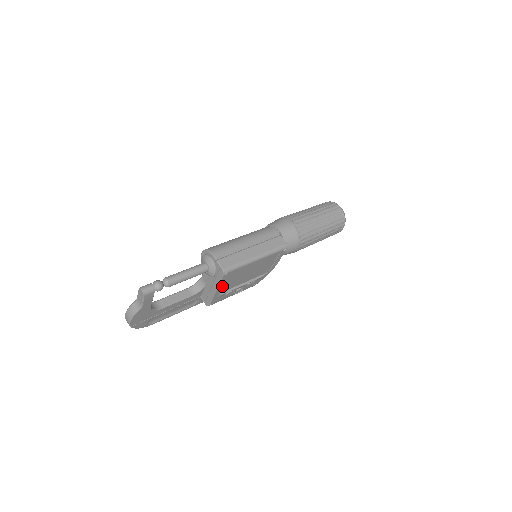
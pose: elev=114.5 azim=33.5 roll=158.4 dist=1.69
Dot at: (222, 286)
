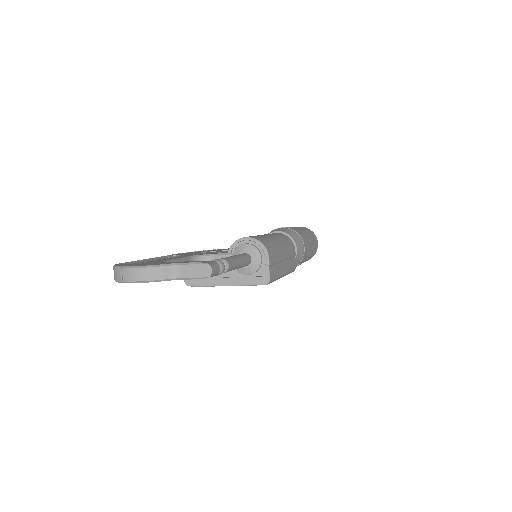
Dot at: occluded
